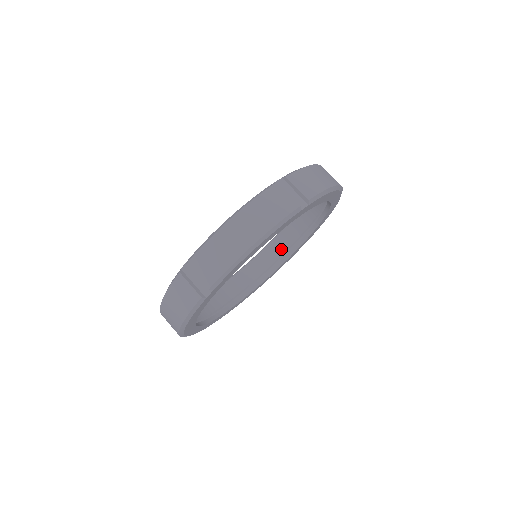
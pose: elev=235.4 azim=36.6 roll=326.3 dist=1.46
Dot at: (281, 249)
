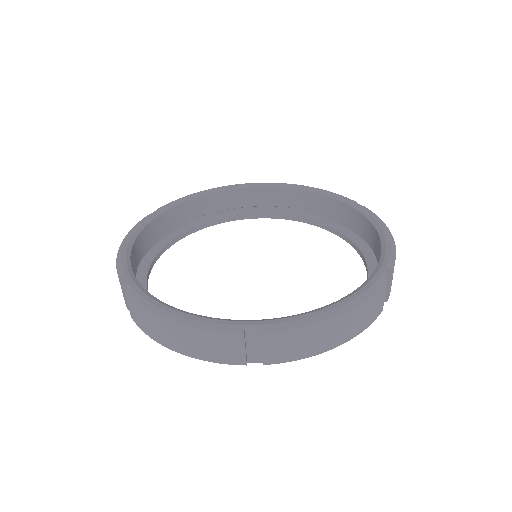
Dot at: (239, 203)
